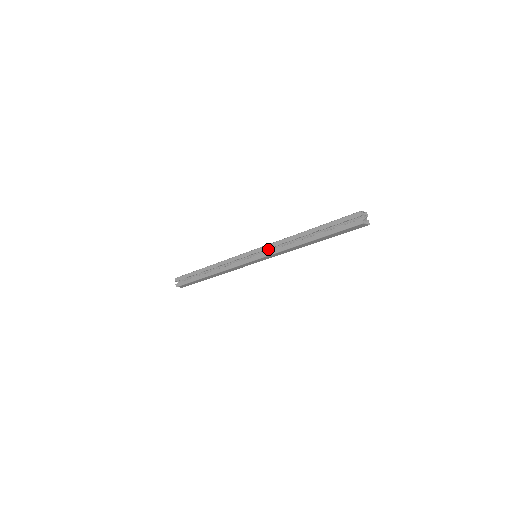
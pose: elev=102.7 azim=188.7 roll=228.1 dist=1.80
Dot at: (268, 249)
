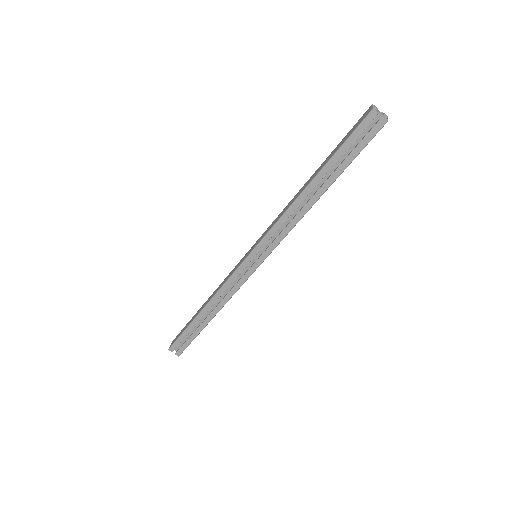
Dot at: (268, 239)
